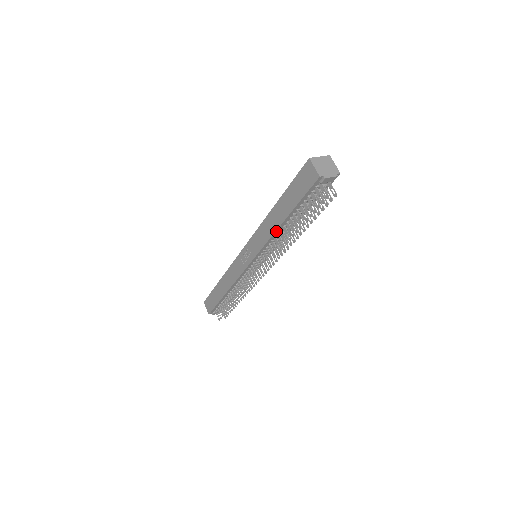
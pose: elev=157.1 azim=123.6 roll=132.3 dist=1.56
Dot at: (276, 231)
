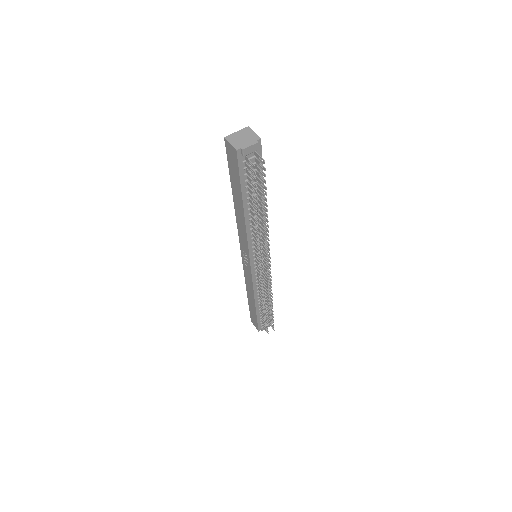
Dot at: (246, 223)
